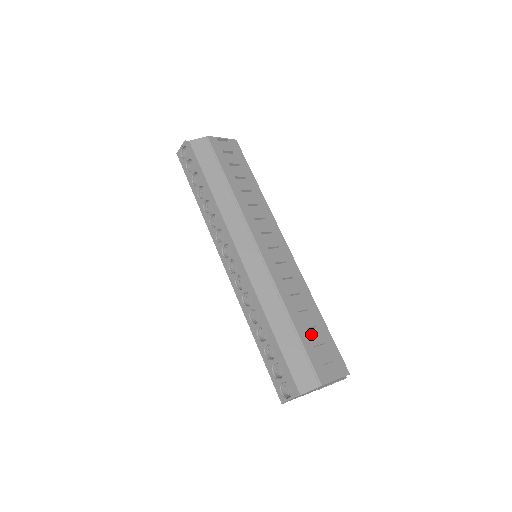
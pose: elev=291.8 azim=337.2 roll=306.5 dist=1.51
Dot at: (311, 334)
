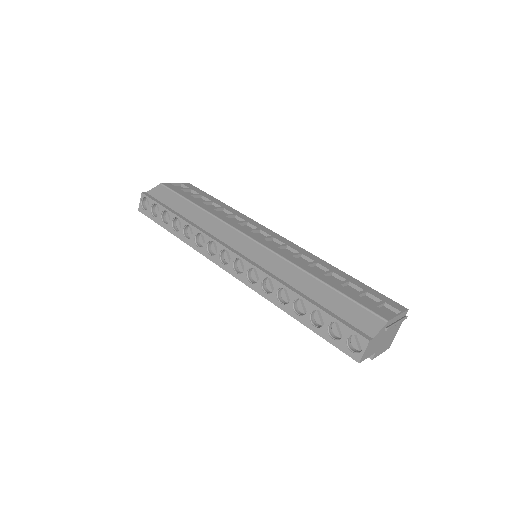
Dot at: occluded
